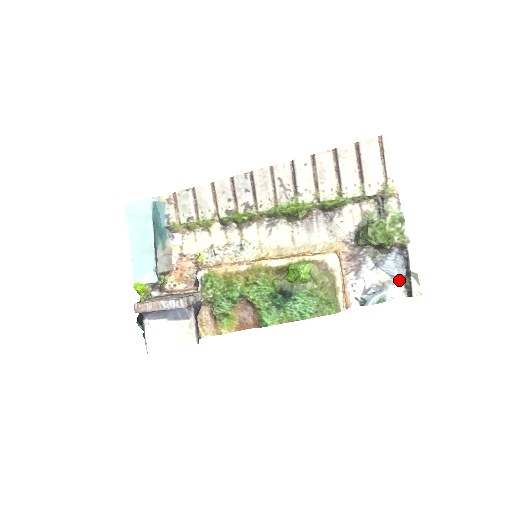
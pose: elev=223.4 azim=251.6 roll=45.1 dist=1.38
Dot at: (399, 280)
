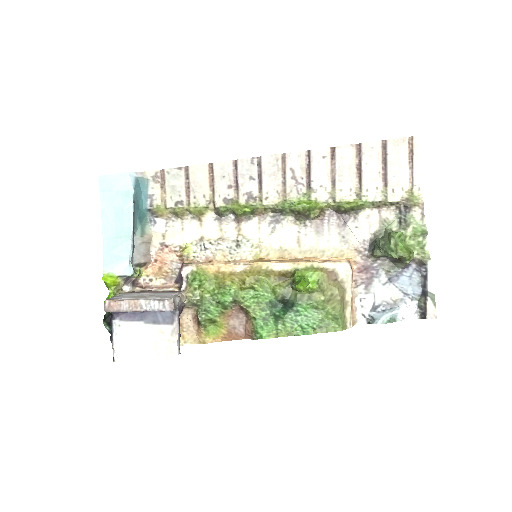
Dot at: (413, 299)
